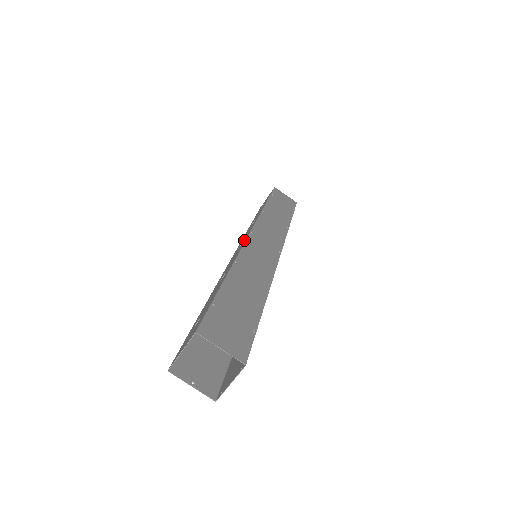
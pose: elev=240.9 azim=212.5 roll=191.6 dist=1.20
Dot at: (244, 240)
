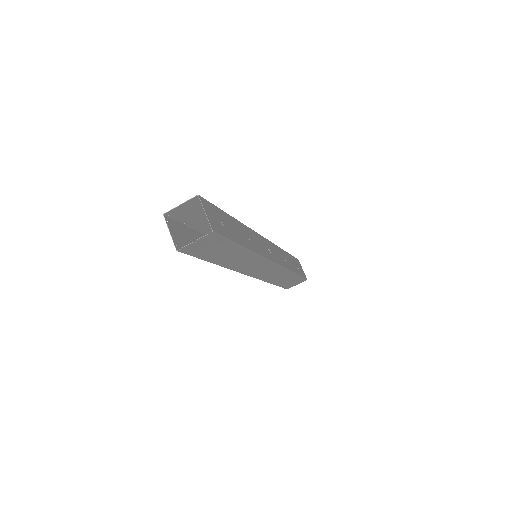
Dot at: occluded
